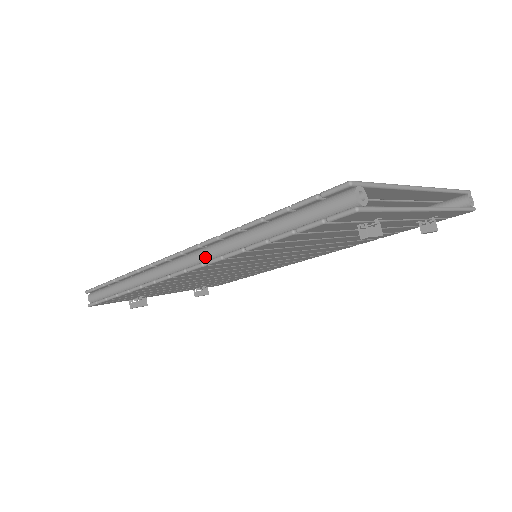
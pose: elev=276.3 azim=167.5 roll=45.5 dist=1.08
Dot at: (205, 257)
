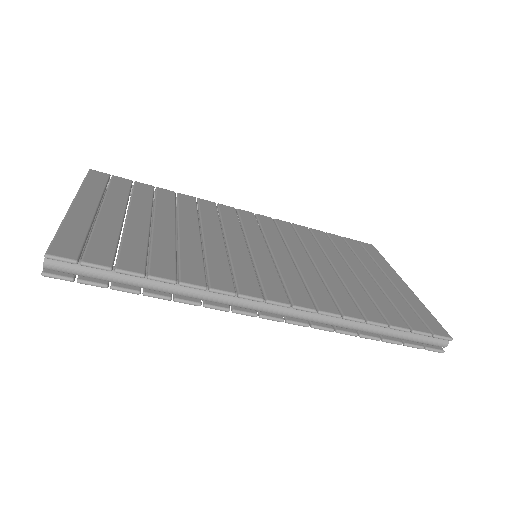
Dot at: (314, 321)
